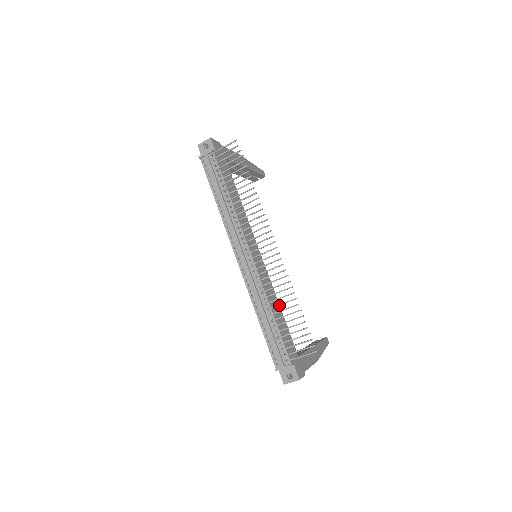
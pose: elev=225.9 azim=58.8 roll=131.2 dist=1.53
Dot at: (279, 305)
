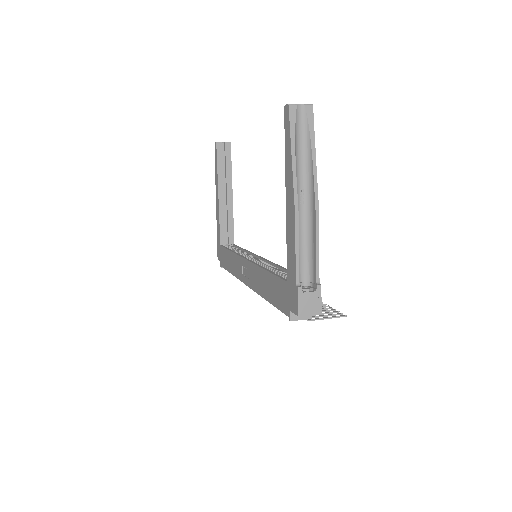
Dot at: occluded
